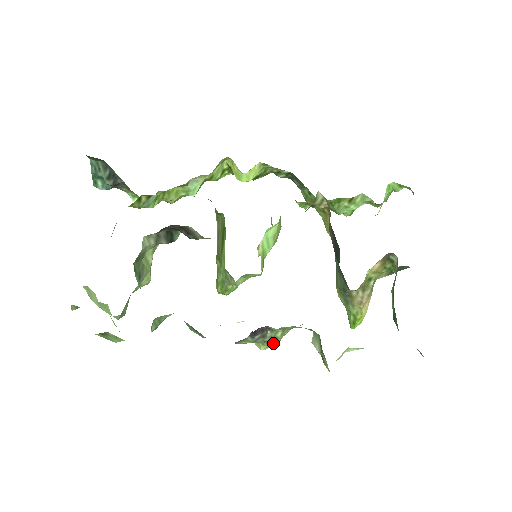
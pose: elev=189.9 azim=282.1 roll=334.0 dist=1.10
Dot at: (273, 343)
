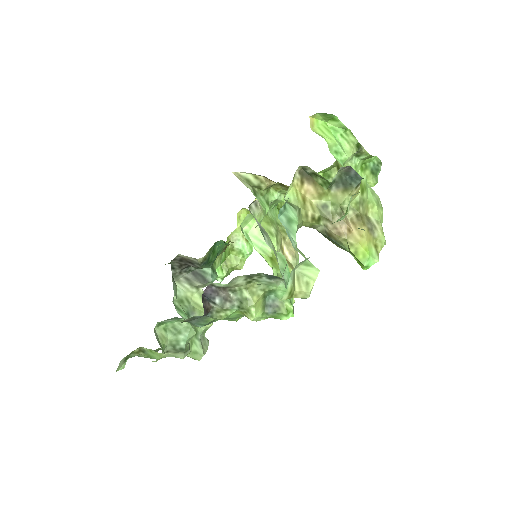
Dot at: (247, 305)
